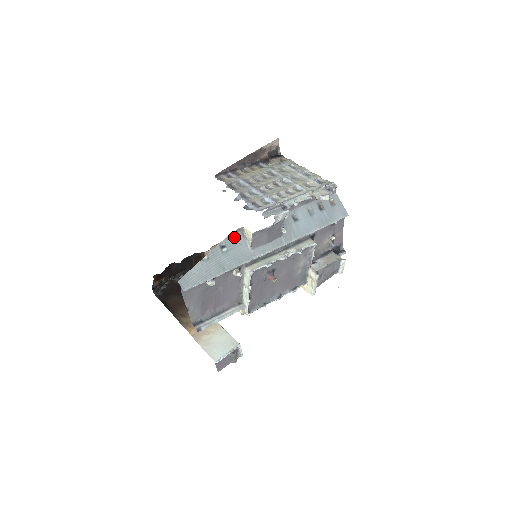
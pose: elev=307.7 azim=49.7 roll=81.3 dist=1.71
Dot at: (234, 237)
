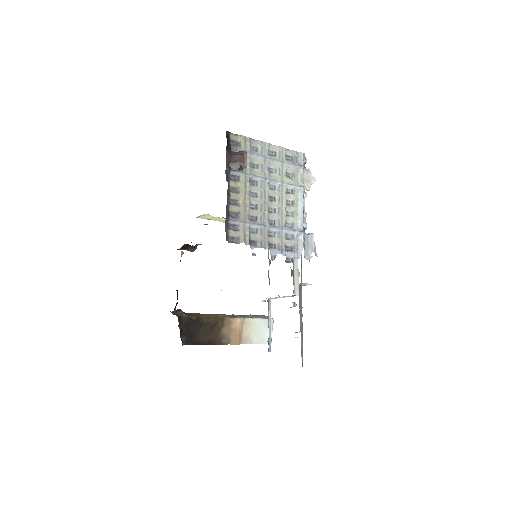
Dot at: (299, 296)
